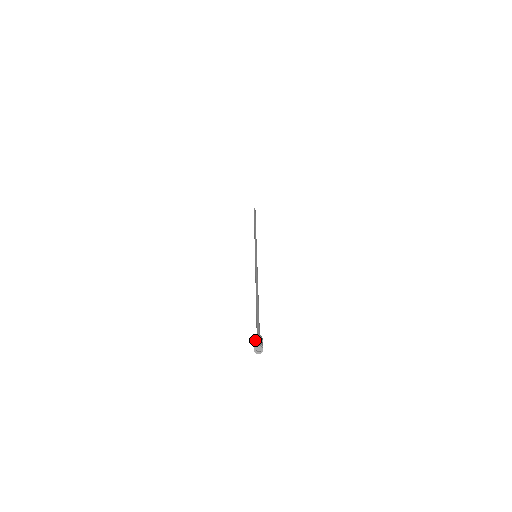
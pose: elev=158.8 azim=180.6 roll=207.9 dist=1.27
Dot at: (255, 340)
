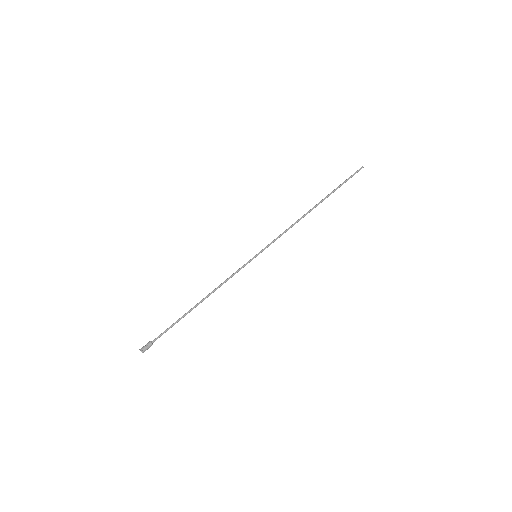
Dot at: (146, 344)
